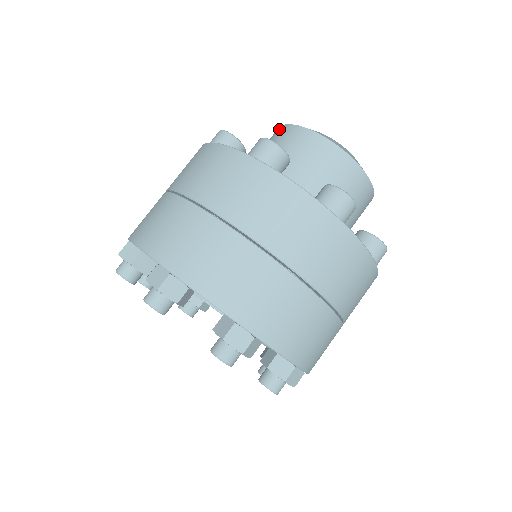
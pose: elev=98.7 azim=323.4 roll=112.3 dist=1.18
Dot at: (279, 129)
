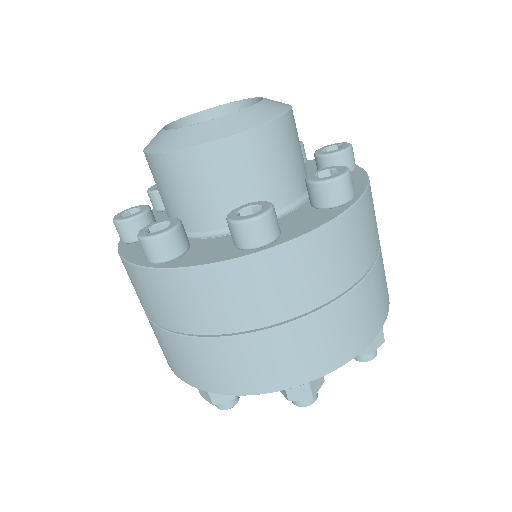
Dot at: (170, 160)
